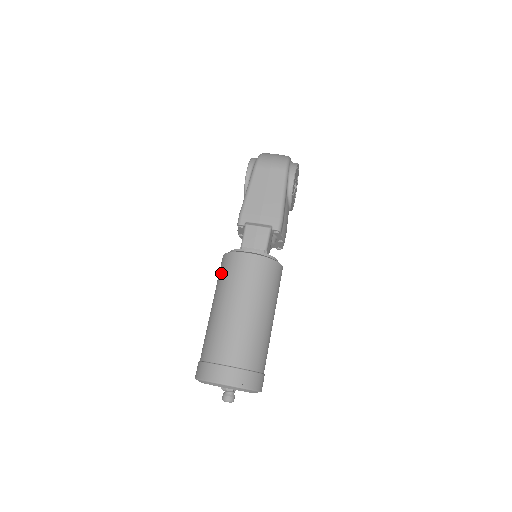
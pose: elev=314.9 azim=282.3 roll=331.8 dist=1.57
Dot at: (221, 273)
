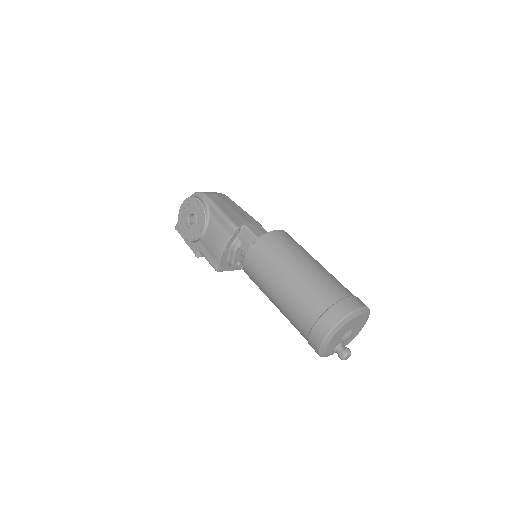
Dot at: (269, 252)
